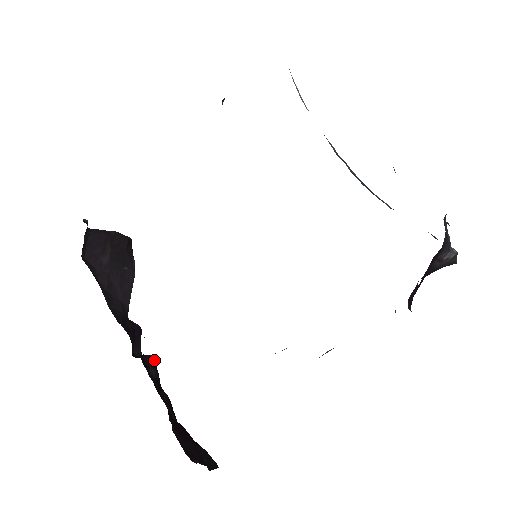
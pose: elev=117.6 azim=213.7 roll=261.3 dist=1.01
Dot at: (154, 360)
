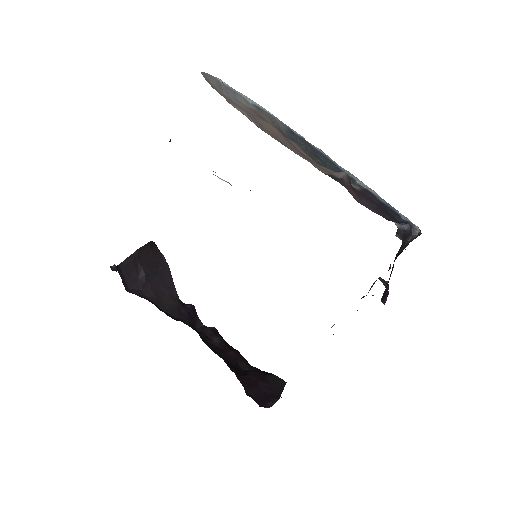
Dot at: (213, 328)
